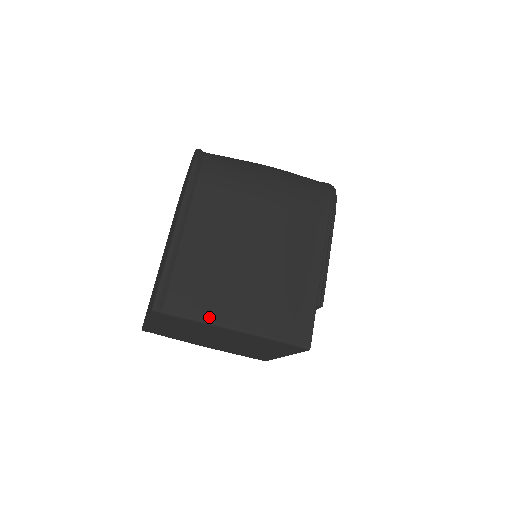
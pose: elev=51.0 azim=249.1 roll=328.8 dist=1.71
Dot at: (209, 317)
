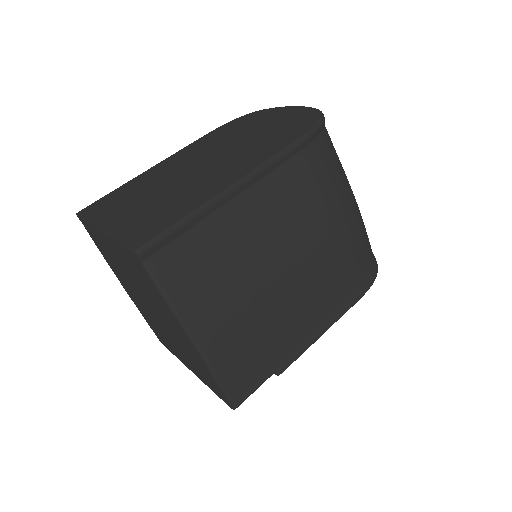
Dot at: (183, 309)
